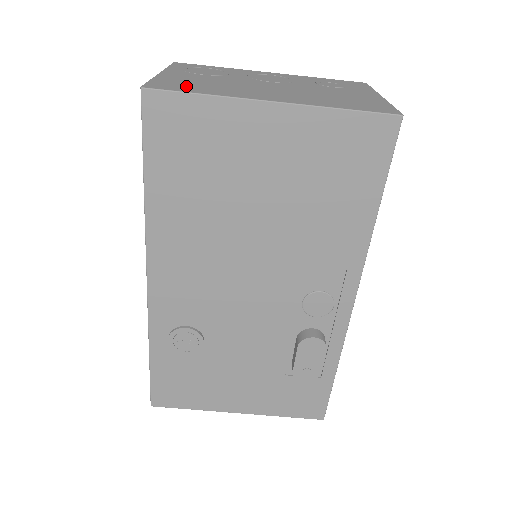
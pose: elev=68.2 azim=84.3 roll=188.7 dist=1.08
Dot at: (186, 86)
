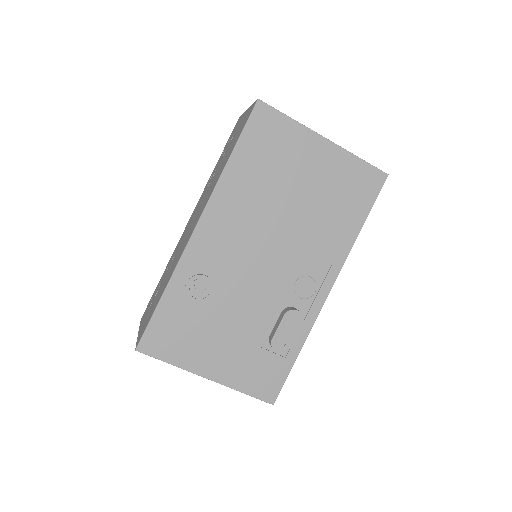
Dot at: occluded
